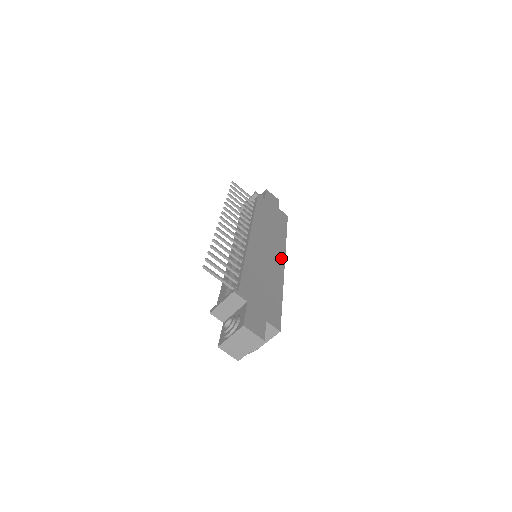
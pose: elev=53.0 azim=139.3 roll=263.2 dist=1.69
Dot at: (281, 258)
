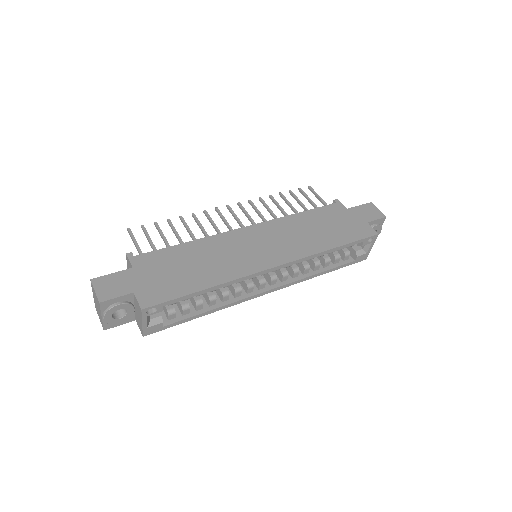
Dot at: (275, 261)
